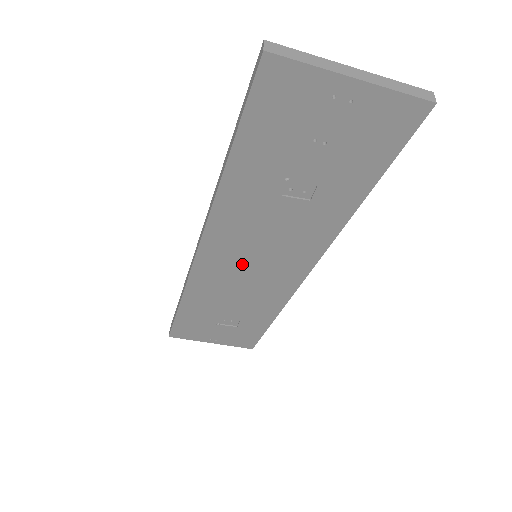
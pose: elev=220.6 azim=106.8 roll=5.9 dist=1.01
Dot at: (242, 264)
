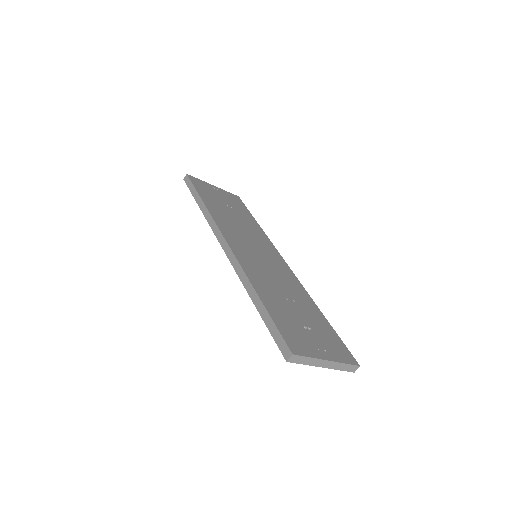
Dot at: occluded
